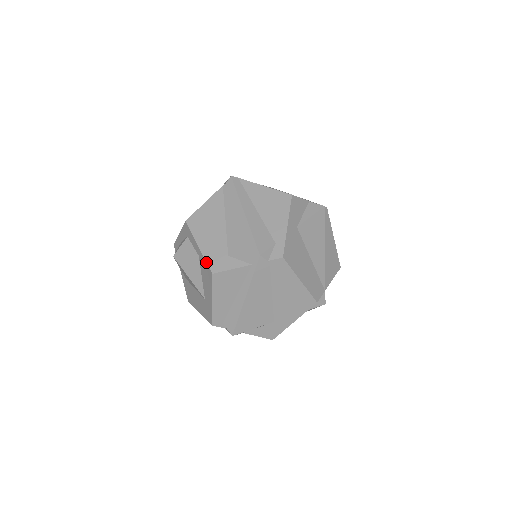
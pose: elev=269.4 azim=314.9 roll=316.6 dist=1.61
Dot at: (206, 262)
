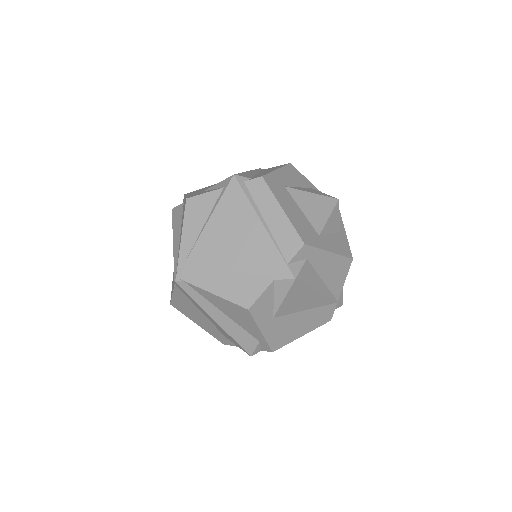
Dot at: occluded
